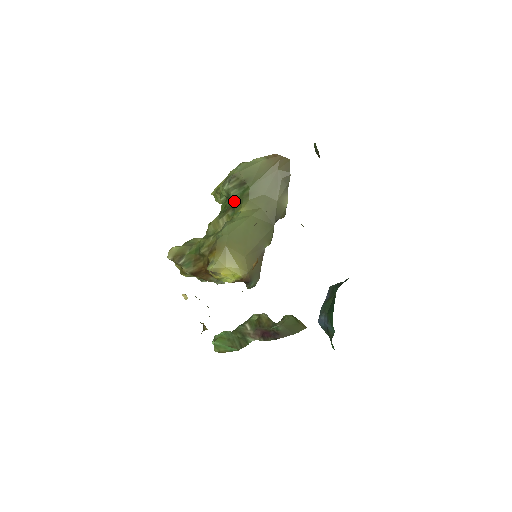
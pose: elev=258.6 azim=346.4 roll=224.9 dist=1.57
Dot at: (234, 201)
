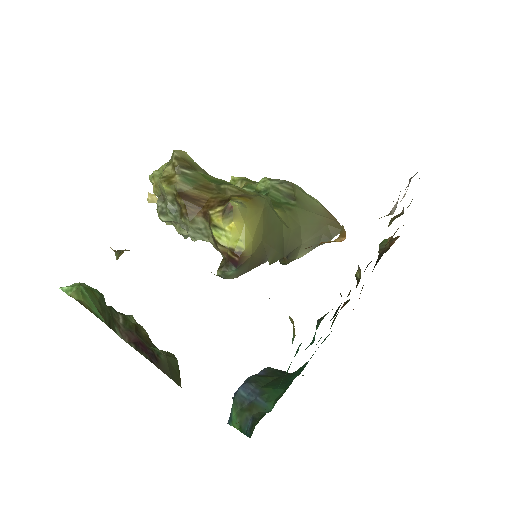
Dot at: occluded
